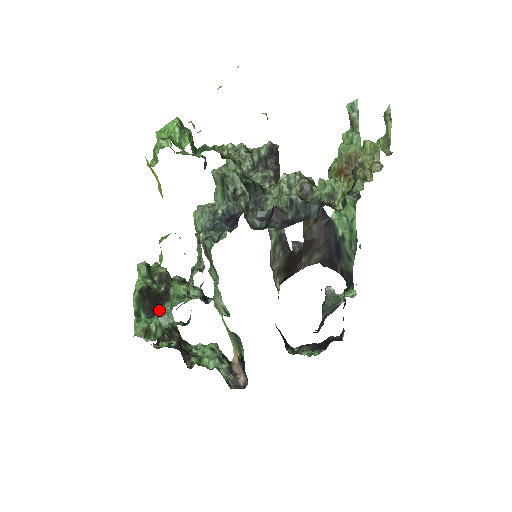
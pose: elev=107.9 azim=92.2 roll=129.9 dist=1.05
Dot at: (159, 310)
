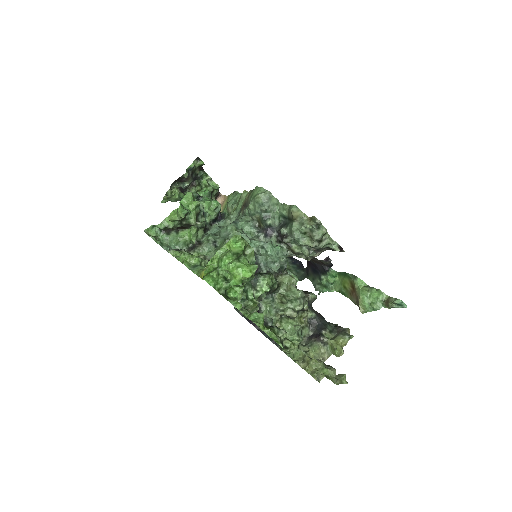
Dot at: (171, 229)
